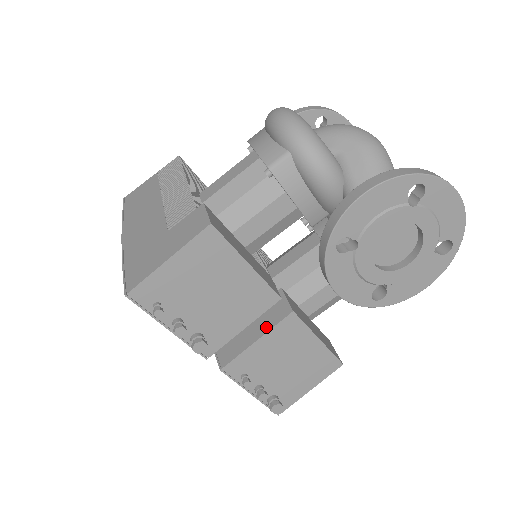
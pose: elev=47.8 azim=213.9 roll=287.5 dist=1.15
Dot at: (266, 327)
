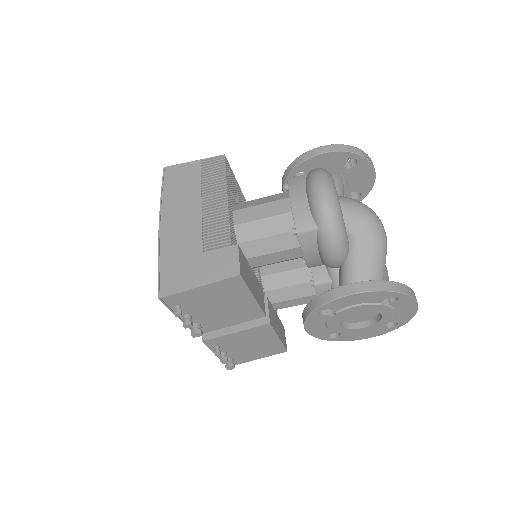
Dot at: (246, 325)
